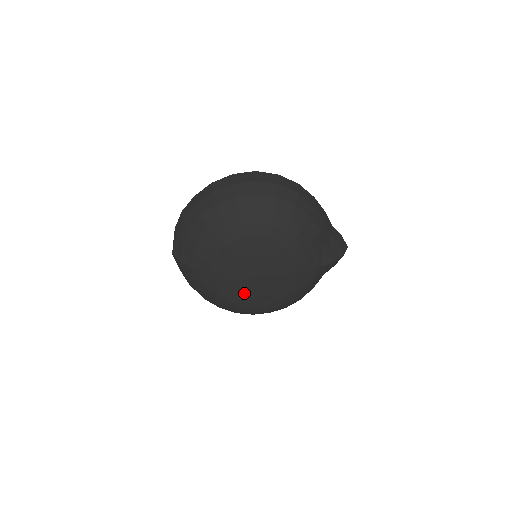
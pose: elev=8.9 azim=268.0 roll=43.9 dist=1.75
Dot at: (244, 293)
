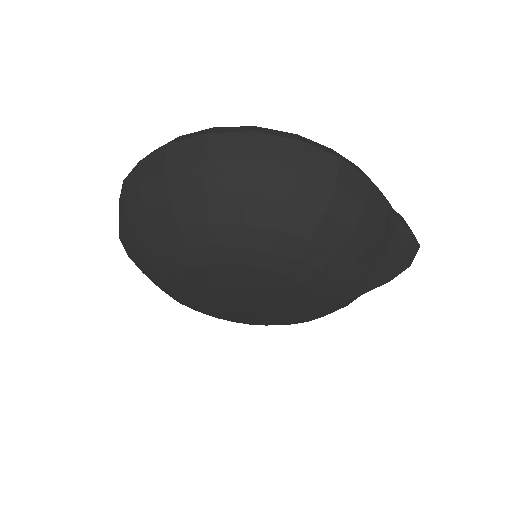
Dot at: (232, 315)
